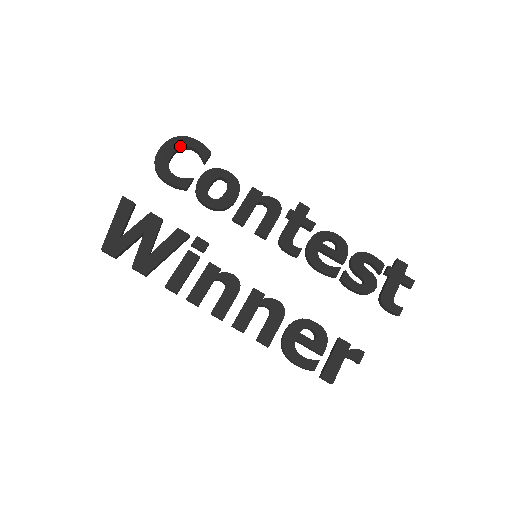
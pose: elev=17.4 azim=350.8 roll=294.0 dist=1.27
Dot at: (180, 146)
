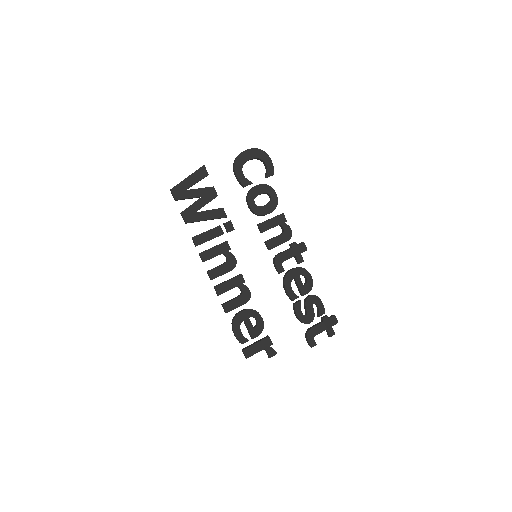
Dot at: (259, 157)
